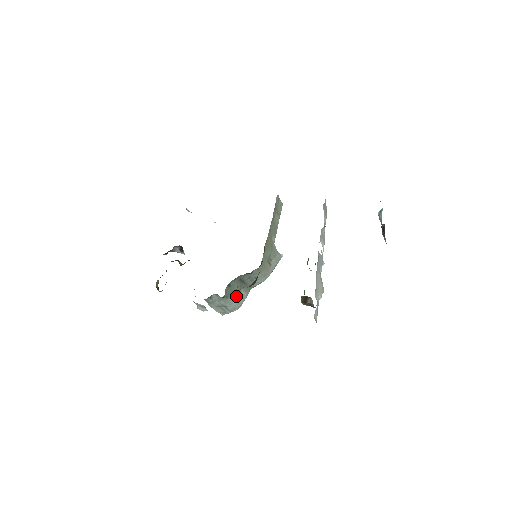
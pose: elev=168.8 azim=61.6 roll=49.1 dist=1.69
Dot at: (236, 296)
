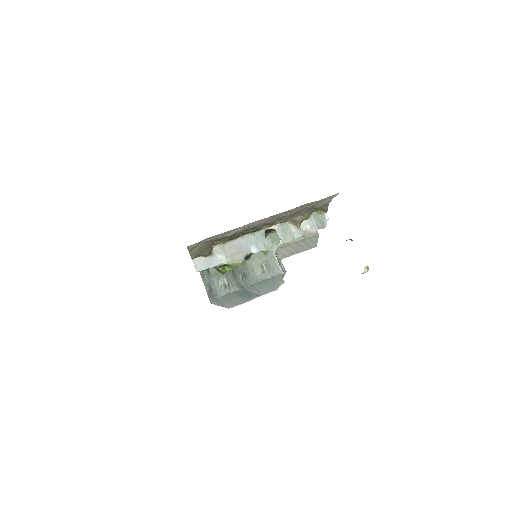
Dot at: (222, 283)
